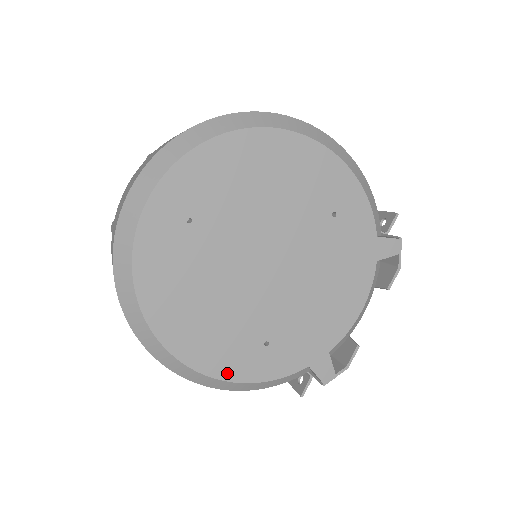
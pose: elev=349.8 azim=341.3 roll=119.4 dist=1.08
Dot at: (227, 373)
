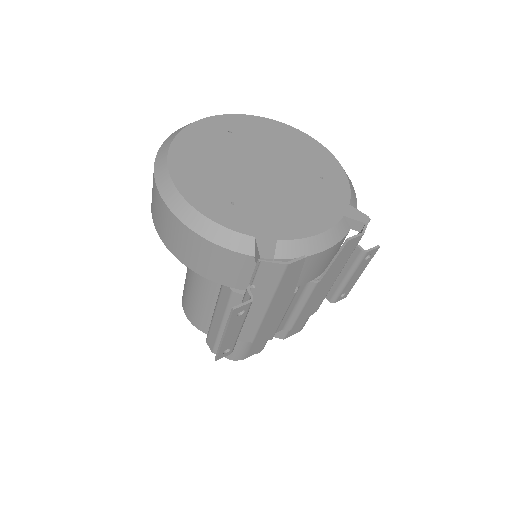
Dot at: (193, 199)
